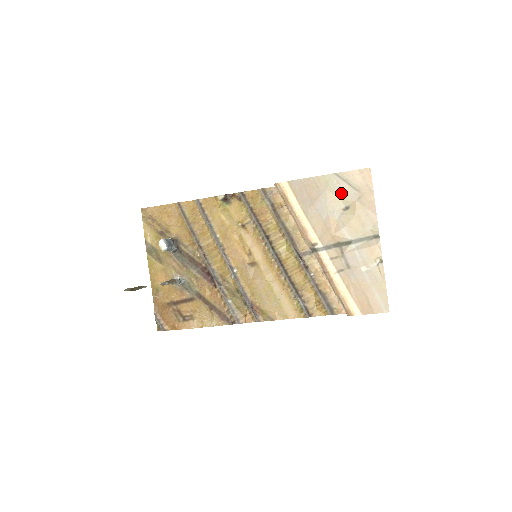
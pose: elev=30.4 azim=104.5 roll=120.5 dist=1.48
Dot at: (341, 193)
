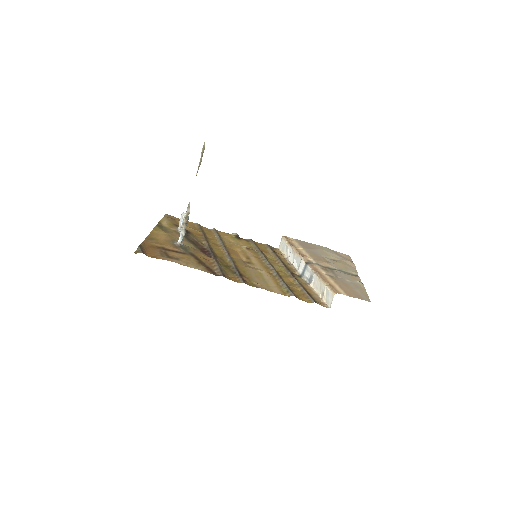
Dot at: (331, 254)
